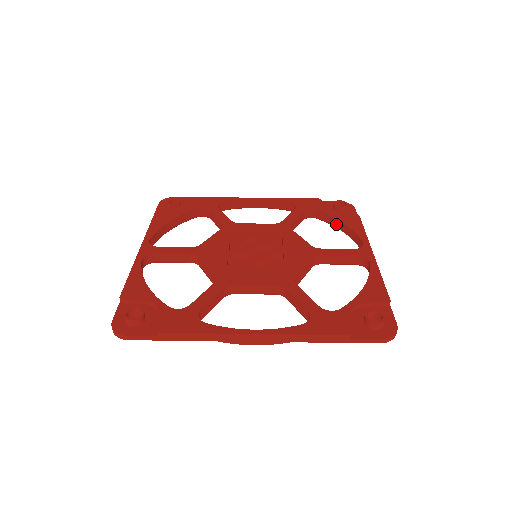
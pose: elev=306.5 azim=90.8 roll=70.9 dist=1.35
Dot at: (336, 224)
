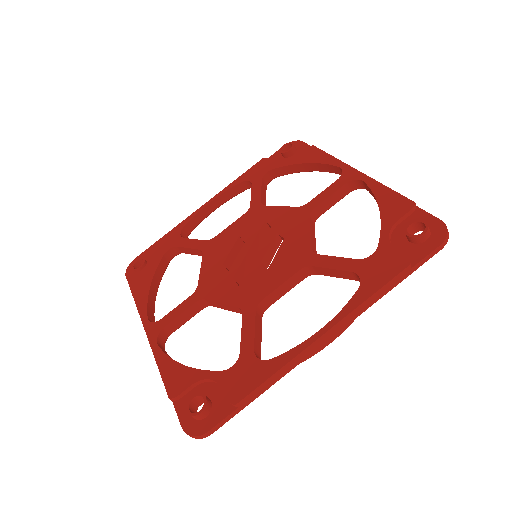
Dot at: (299, 169)
